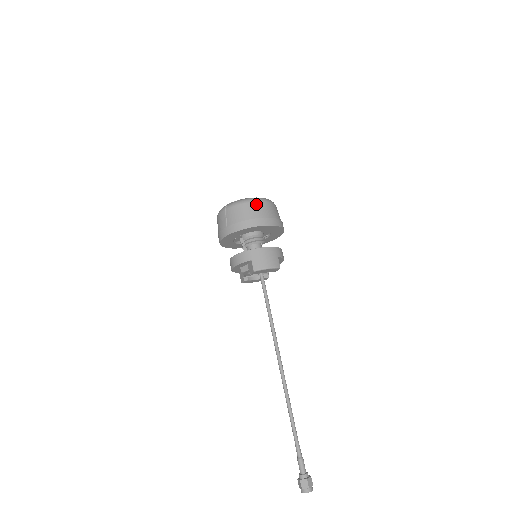
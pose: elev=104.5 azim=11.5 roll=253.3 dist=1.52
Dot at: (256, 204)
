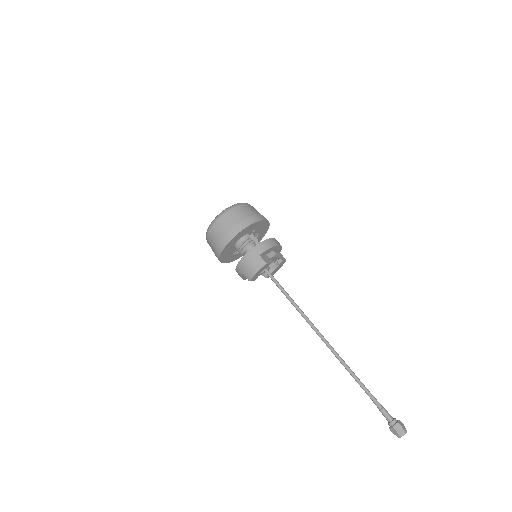
Dot at: (215, 227)
